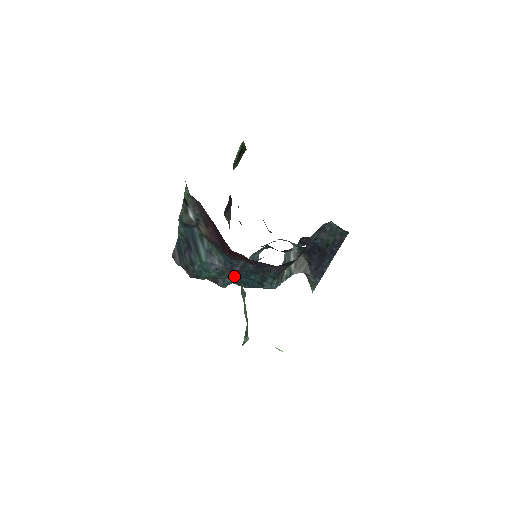
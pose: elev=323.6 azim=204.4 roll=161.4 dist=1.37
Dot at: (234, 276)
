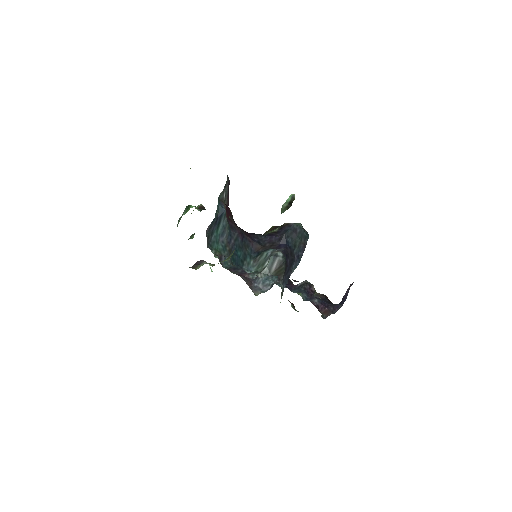
Dot at: (231, 253)
